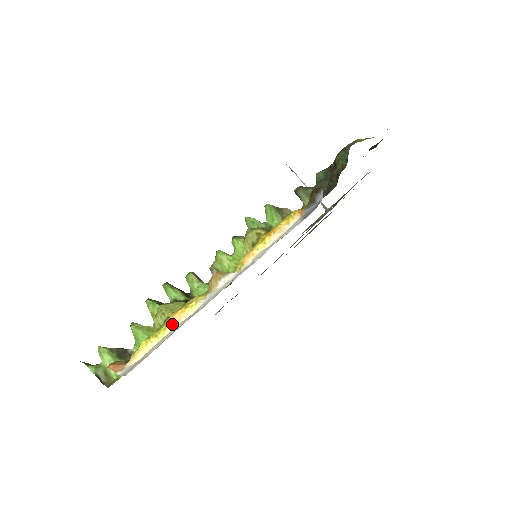
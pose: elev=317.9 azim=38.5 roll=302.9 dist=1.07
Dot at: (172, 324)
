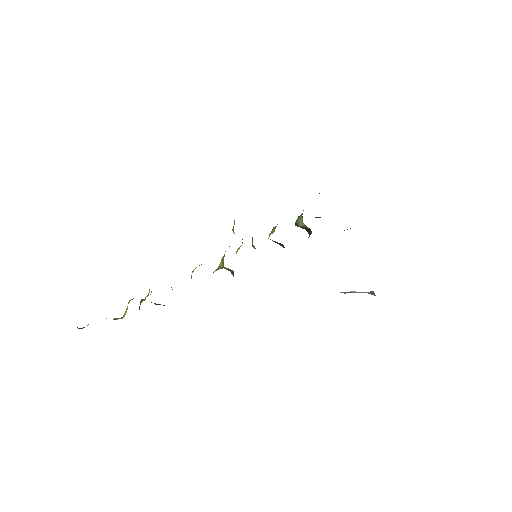
Dot at: occluded
